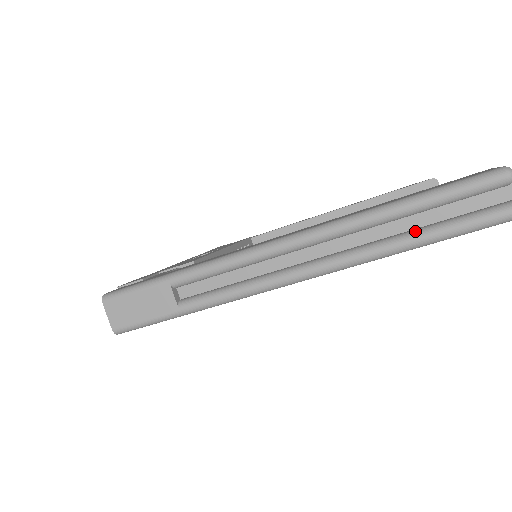
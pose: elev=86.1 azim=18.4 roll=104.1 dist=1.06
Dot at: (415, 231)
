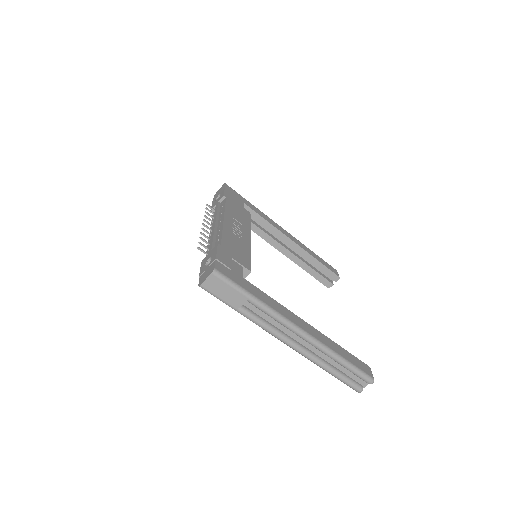
Dot at: (335, 369)
